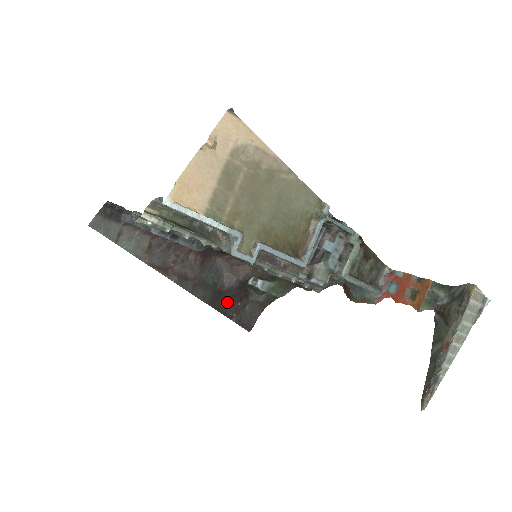
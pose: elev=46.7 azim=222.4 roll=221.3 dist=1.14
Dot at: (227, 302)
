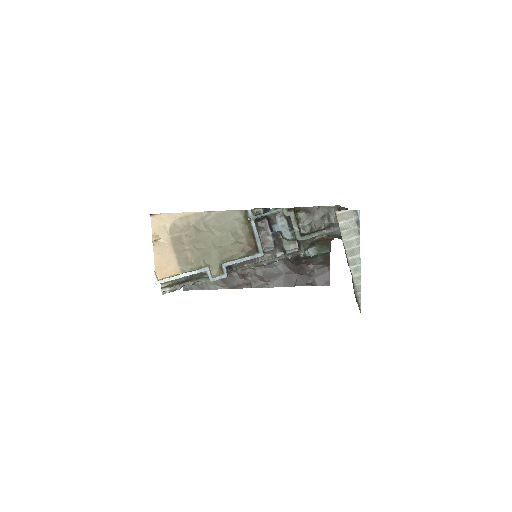
Dot at: (298, 277)
